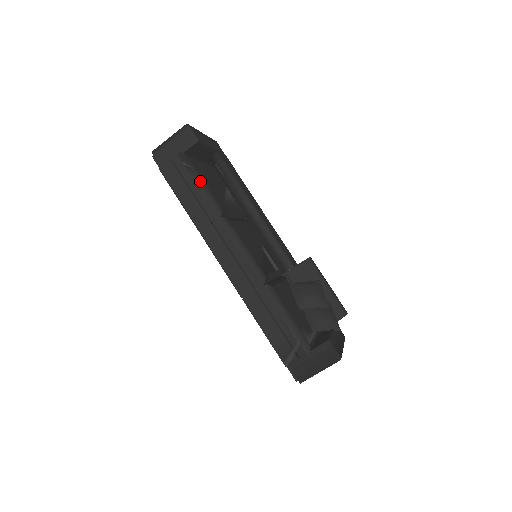
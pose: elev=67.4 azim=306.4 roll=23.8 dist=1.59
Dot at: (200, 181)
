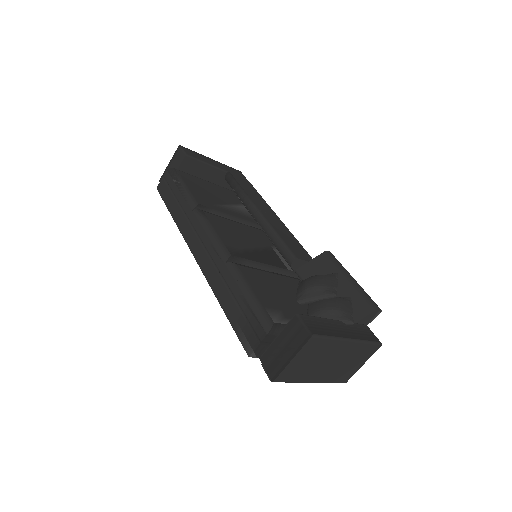
Dot at: (181, 185)
